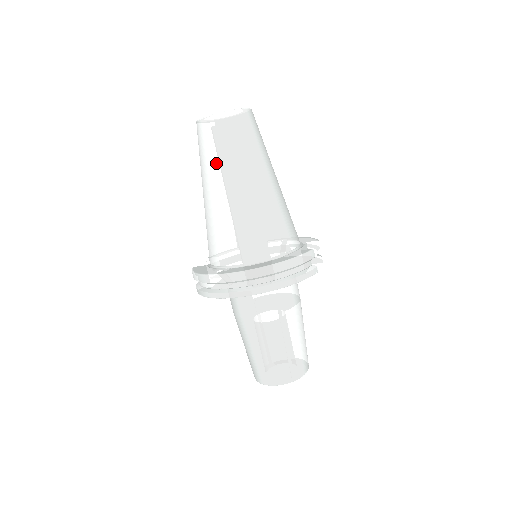
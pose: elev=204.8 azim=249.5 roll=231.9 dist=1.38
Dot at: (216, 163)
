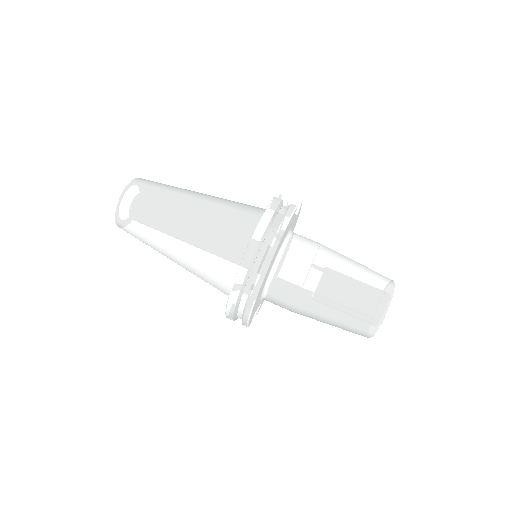
Dot at: (151, 229)
